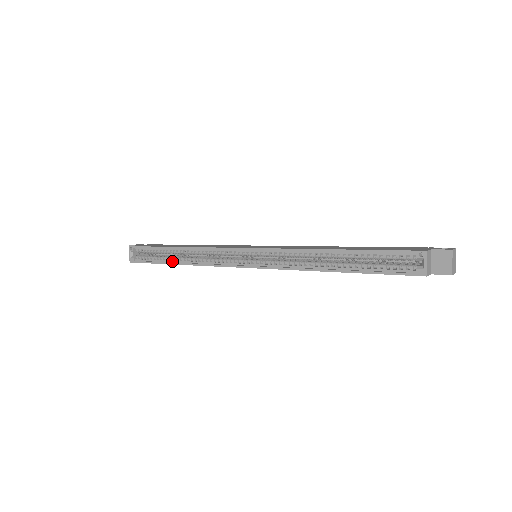
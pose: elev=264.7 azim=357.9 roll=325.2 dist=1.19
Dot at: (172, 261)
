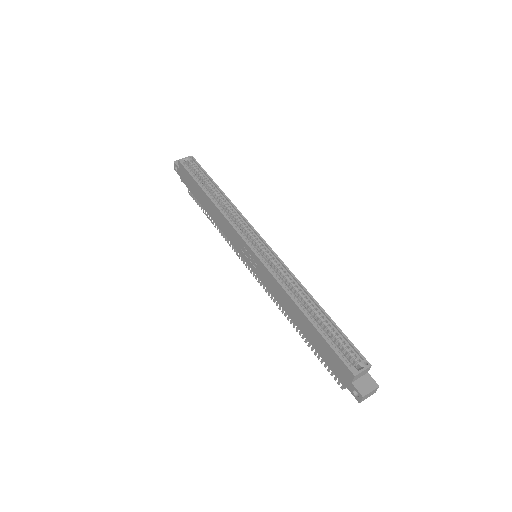
Dot at: (207, 192)
